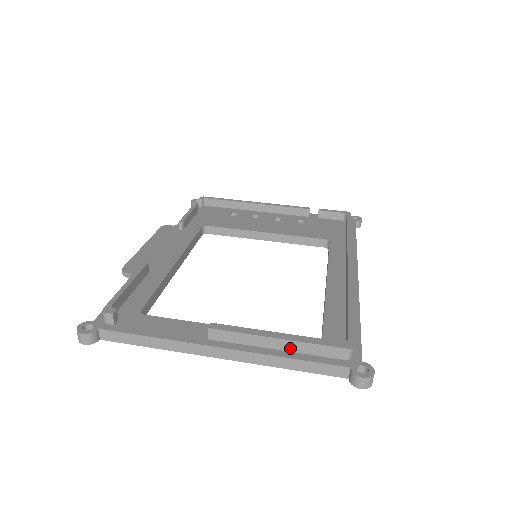
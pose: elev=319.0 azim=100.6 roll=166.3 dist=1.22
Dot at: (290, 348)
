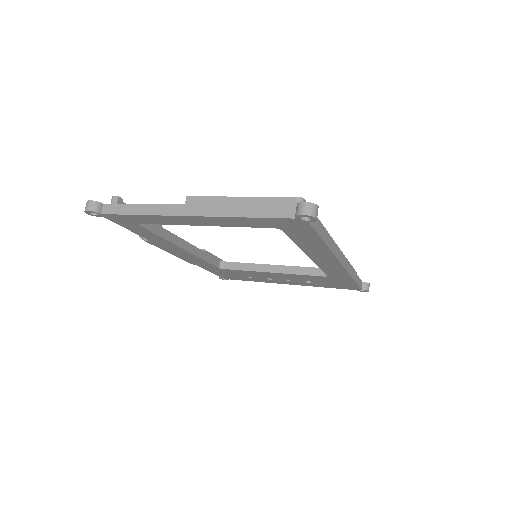
Dot at: occluded
